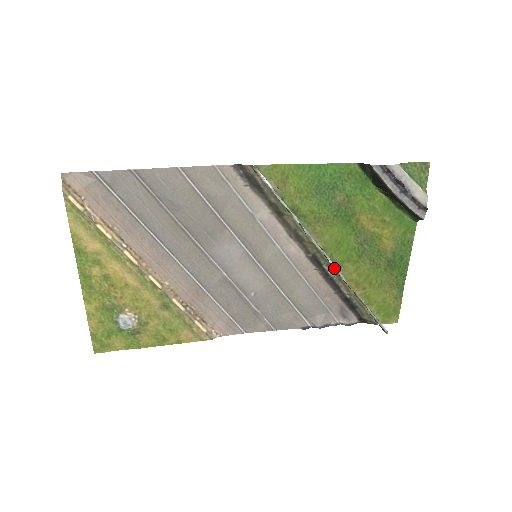
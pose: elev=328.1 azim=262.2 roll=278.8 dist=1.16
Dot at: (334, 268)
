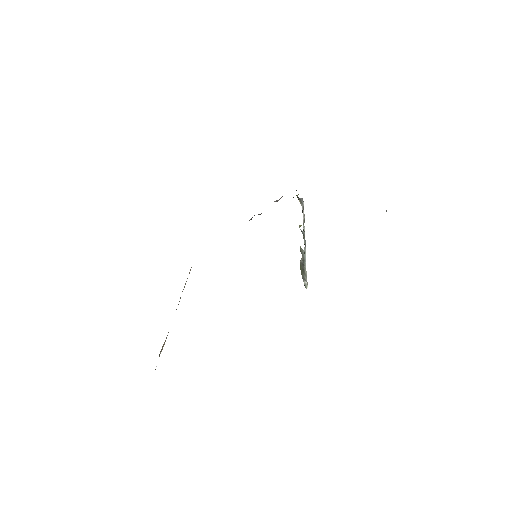
Dot at: occluded
